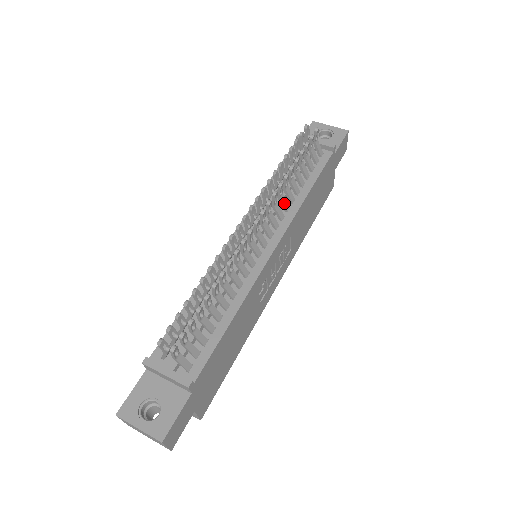
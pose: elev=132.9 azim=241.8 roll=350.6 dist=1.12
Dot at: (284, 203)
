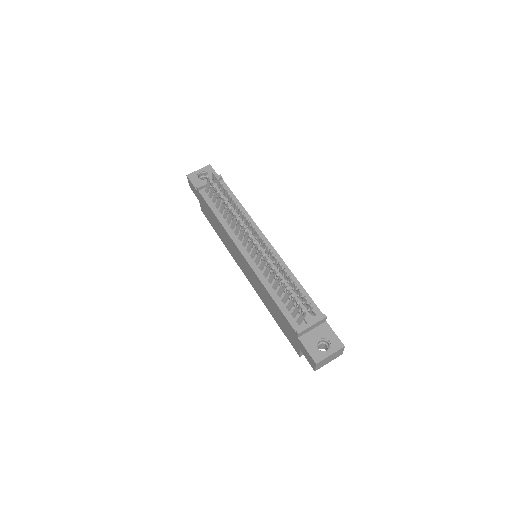
Dot at: occluded
